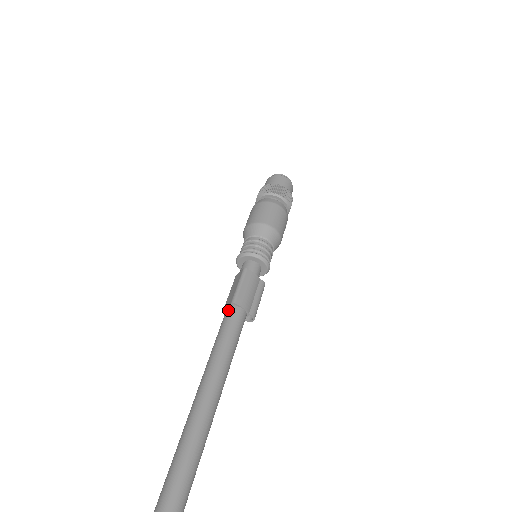
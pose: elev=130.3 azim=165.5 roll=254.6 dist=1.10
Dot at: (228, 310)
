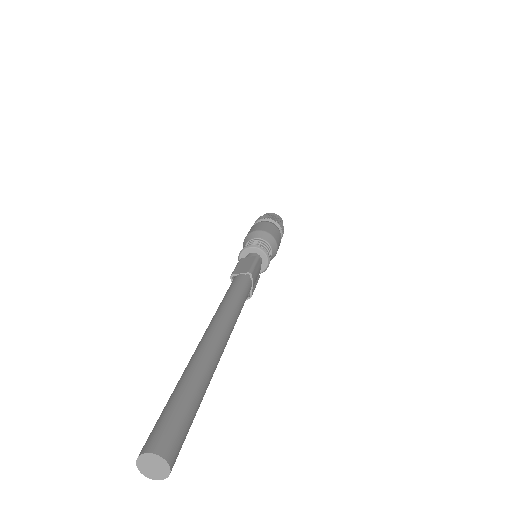
Dot at: (243, 276)
